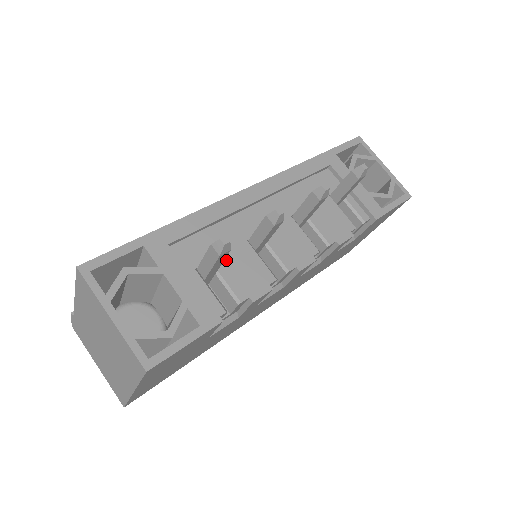
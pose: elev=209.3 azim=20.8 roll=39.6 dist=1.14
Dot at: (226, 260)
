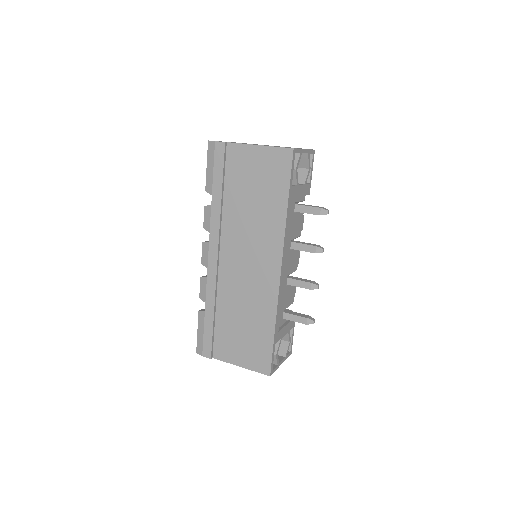
Dot at: (286, 302)
